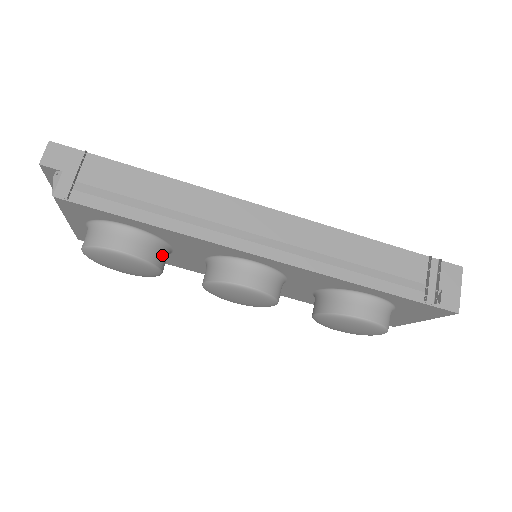
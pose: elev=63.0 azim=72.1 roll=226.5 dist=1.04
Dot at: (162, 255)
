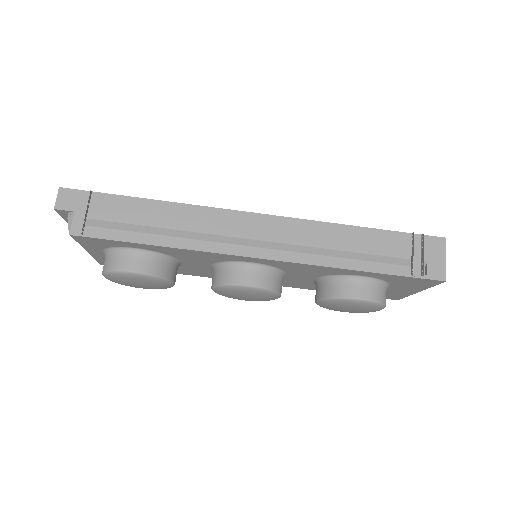
Dot at: (171, 269)
